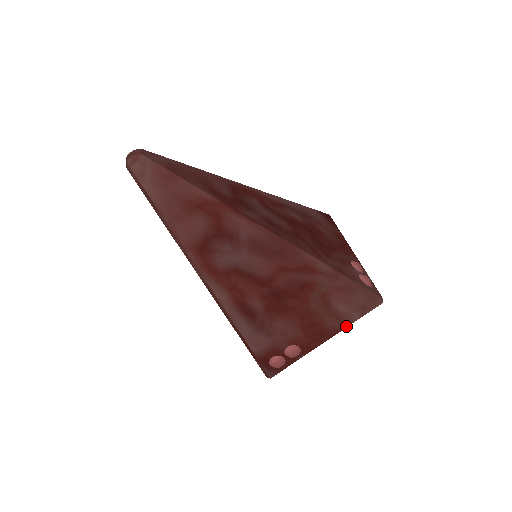
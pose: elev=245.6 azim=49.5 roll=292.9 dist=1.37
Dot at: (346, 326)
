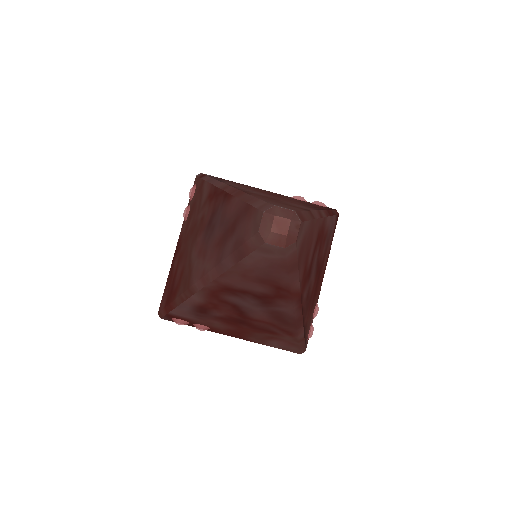
Dot at: (260, 343)
